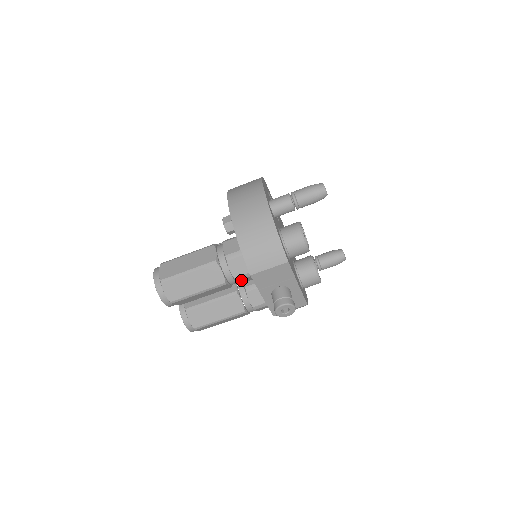
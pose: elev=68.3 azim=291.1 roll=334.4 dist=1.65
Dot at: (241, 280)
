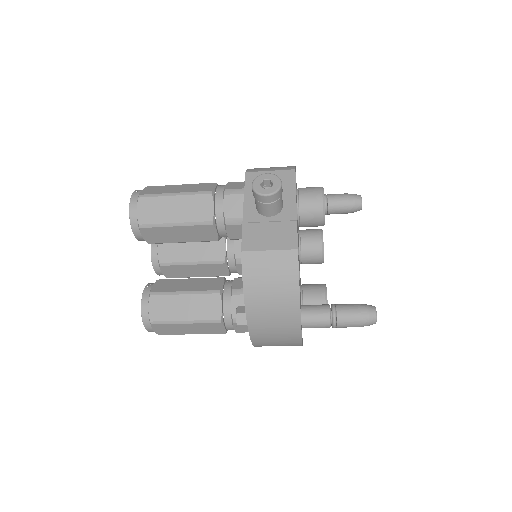
Dot at: occluded
